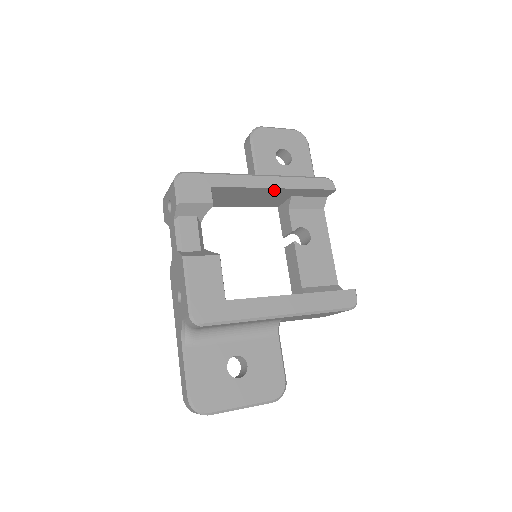
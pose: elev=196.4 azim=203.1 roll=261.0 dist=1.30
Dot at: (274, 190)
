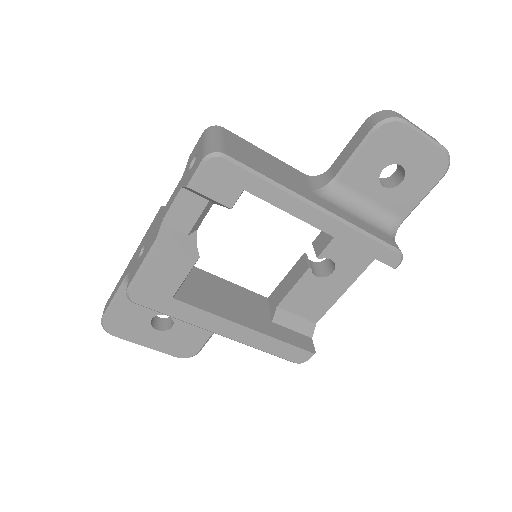
Dot at: (323, 228)
